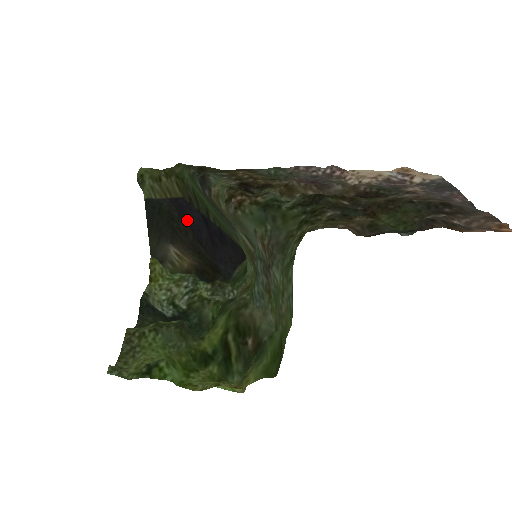
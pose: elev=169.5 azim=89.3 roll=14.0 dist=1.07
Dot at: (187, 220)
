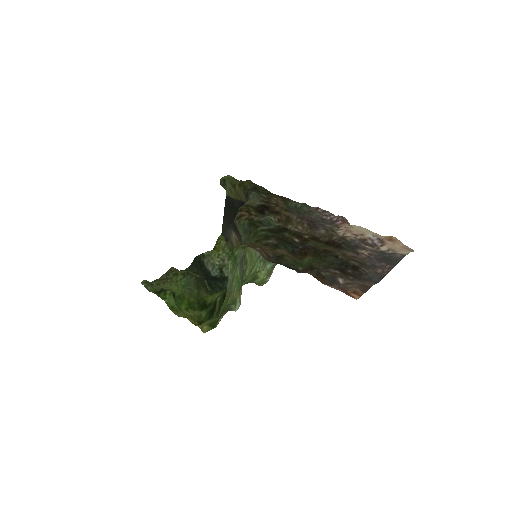
Dot at: occluded
